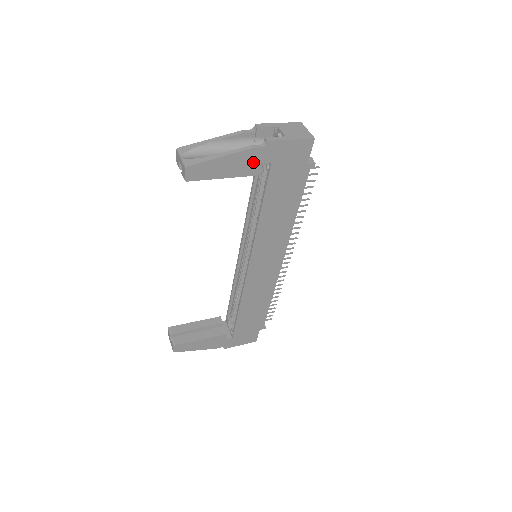
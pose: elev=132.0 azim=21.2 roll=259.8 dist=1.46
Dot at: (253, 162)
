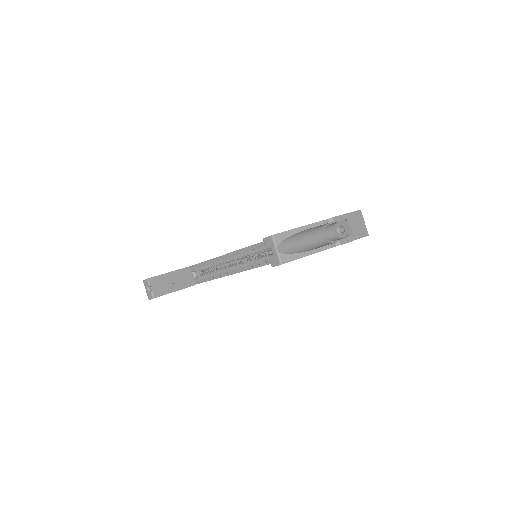
Dot at: occluded
